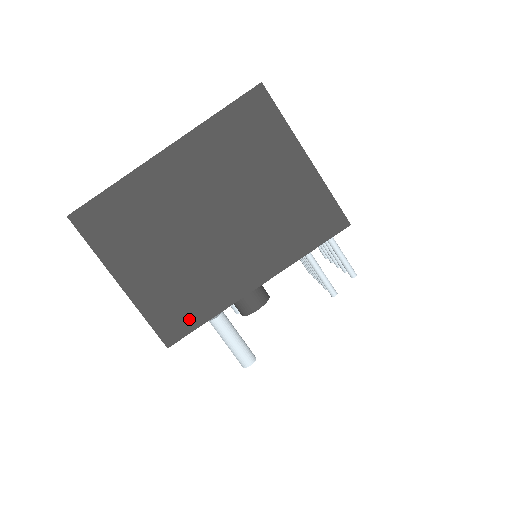
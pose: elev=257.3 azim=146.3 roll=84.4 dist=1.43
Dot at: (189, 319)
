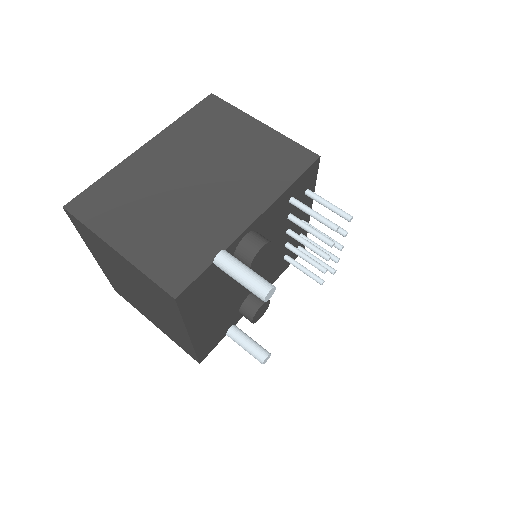
Dot at: (192, 265)
